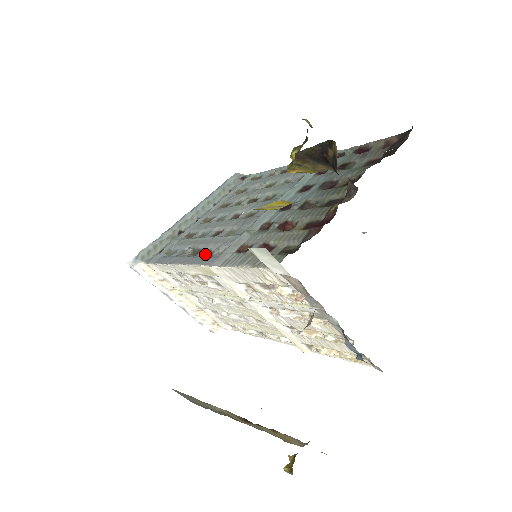
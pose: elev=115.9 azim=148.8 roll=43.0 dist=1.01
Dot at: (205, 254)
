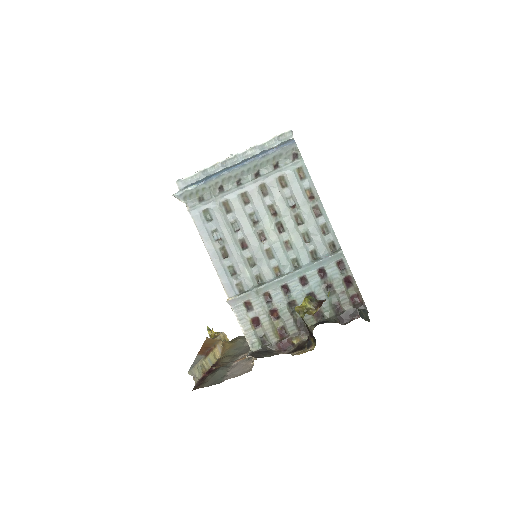
Dot at: (228, 268)
